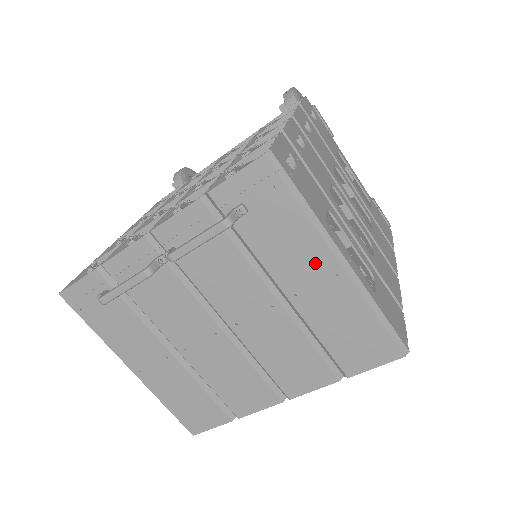
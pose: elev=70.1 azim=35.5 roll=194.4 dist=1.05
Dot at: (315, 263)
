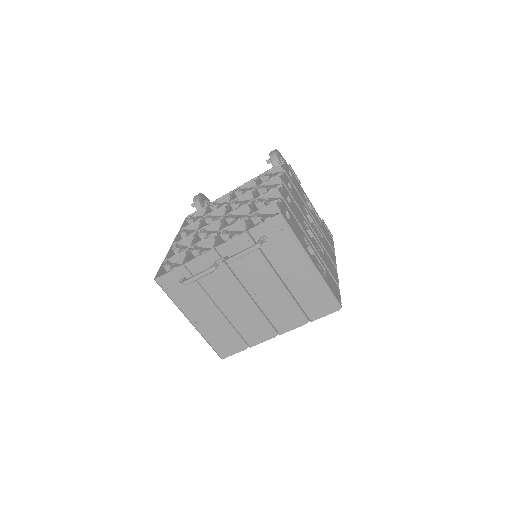
Dot at: (298, 264)
